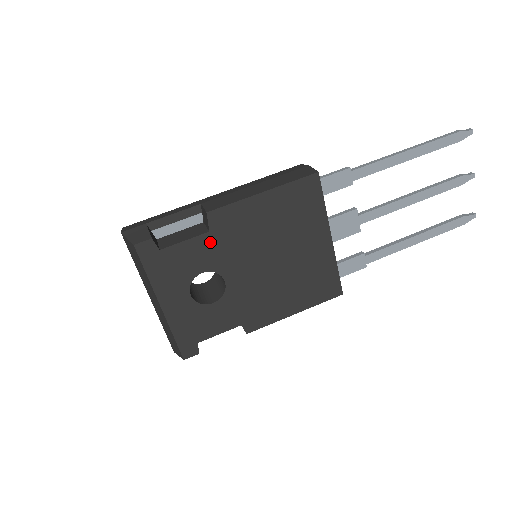
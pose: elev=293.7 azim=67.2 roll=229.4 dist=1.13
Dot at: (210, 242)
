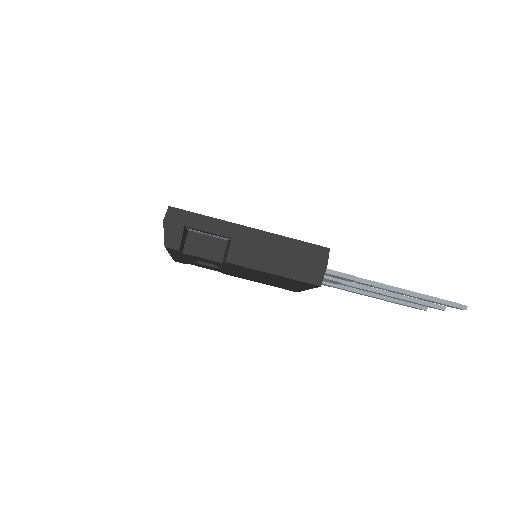
Dot at: (220, 263)
